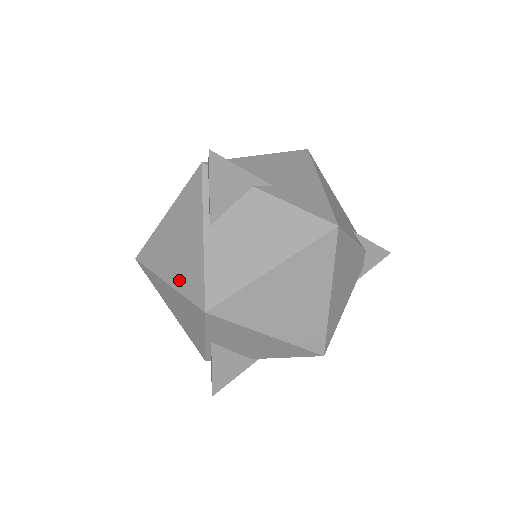
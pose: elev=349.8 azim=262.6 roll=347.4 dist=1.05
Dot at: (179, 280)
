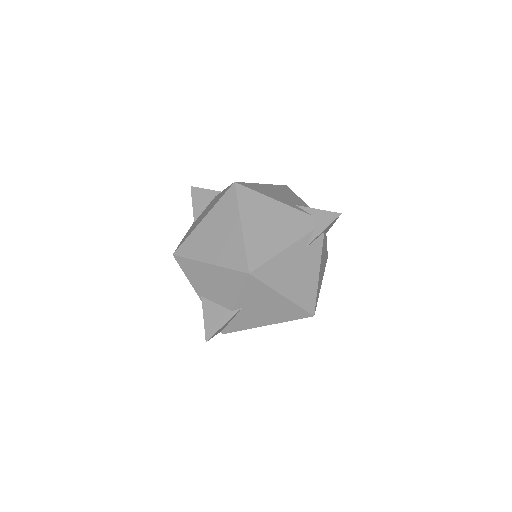
Dot at: occluded
